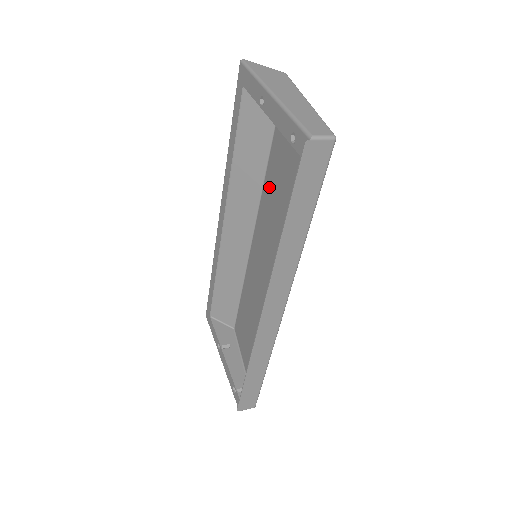
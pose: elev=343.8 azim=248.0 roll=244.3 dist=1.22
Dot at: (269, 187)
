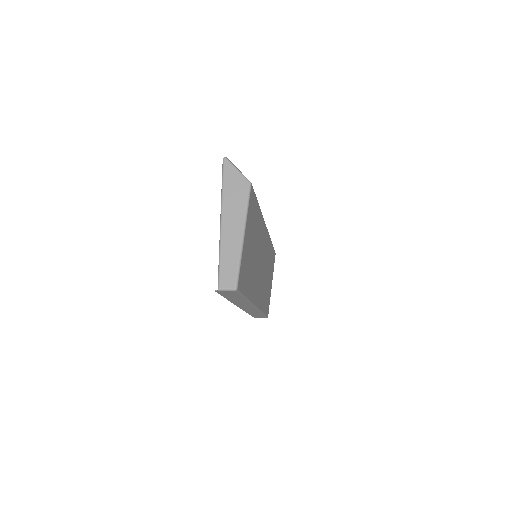
Dot at: (259, 225)
